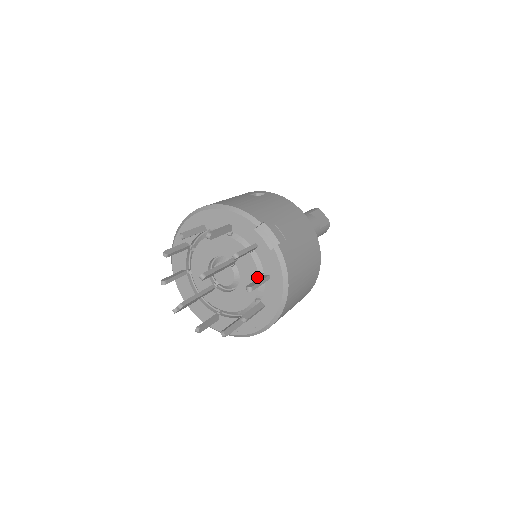
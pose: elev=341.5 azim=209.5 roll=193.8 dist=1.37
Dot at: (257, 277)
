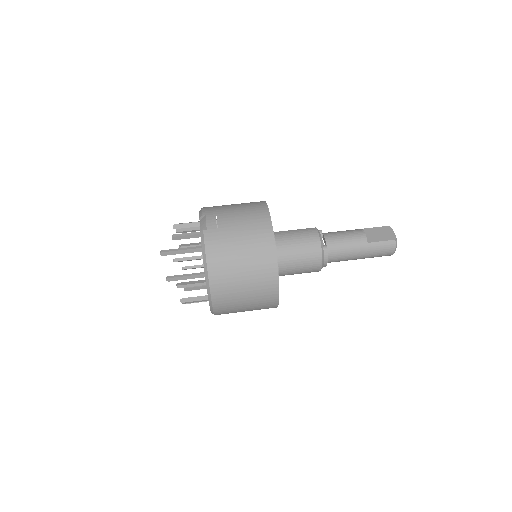
Dot at: occluded
